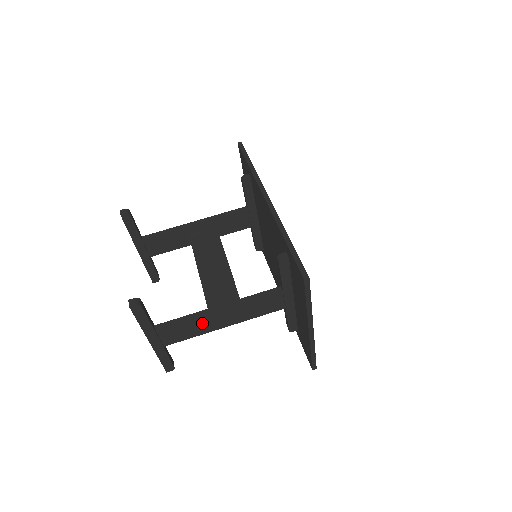
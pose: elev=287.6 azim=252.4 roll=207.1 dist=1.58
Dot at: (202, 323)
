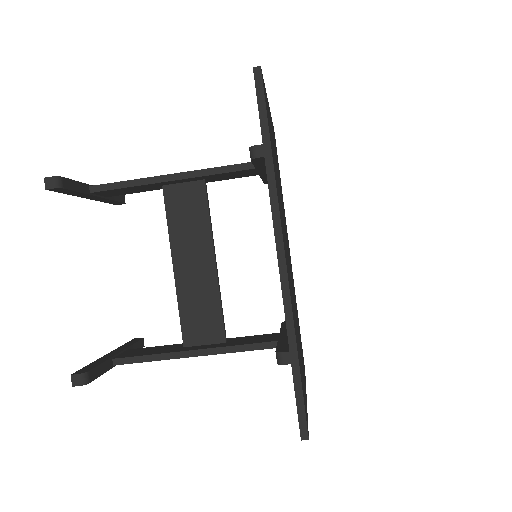
Dot at: occluded
